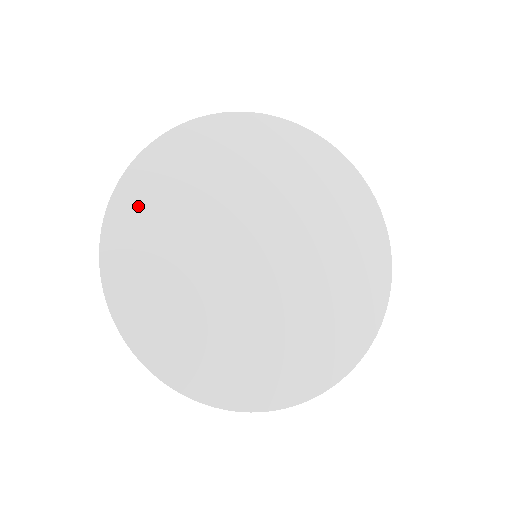
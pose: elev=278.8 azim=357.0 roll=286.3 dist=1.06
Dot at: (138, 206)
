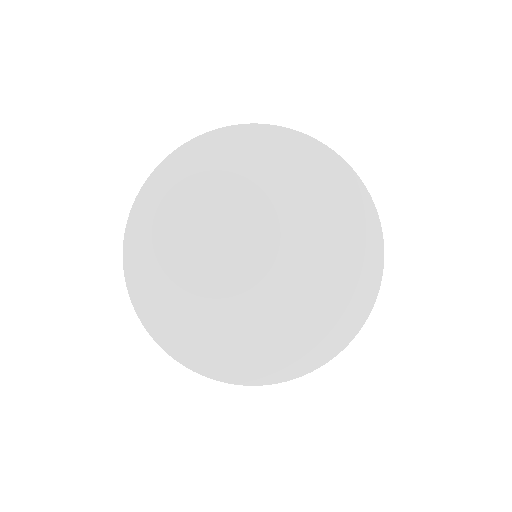
Dot at: (213, 155)
